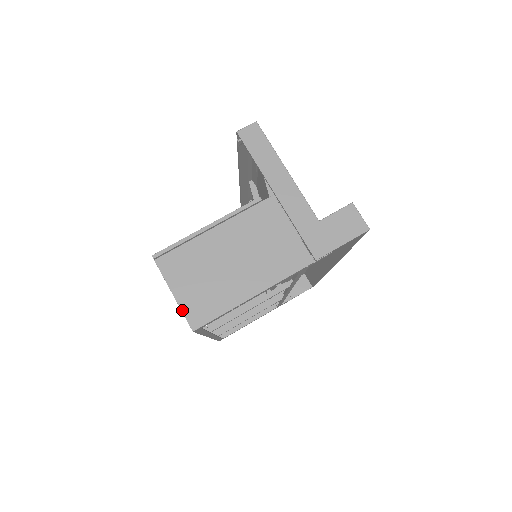
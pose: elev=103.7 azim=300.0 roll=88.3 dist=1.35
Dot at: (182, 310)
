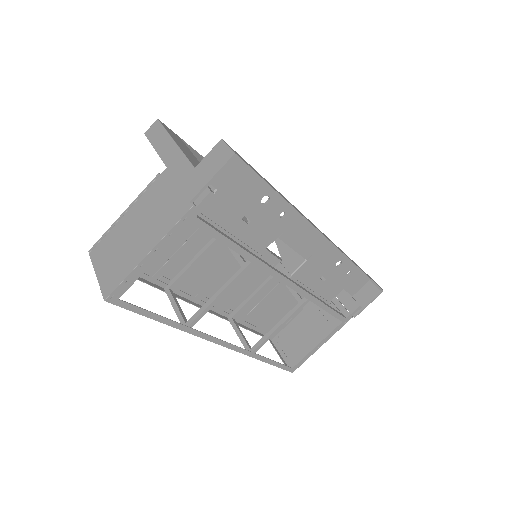
Dot at: (100, 286)
